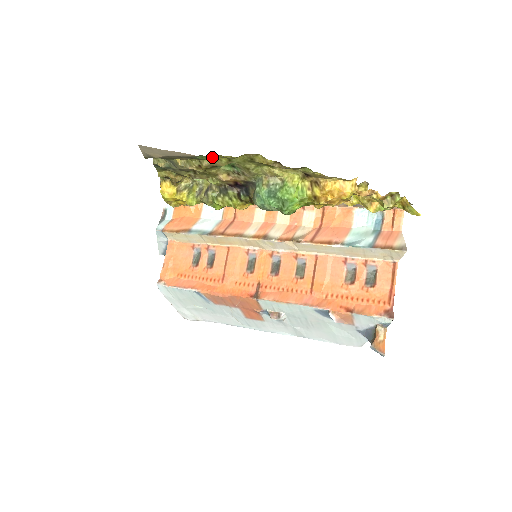
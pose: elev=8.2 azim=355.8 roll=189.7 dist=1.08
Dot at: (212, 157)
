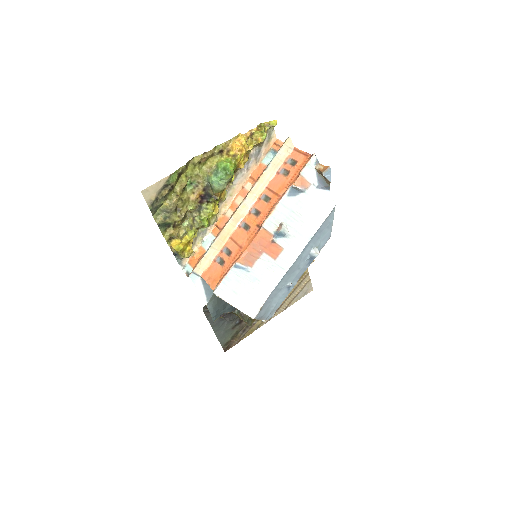
Dot at: (176, 174)
